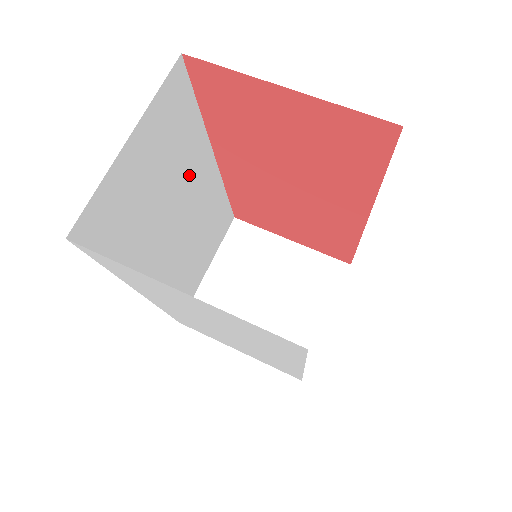
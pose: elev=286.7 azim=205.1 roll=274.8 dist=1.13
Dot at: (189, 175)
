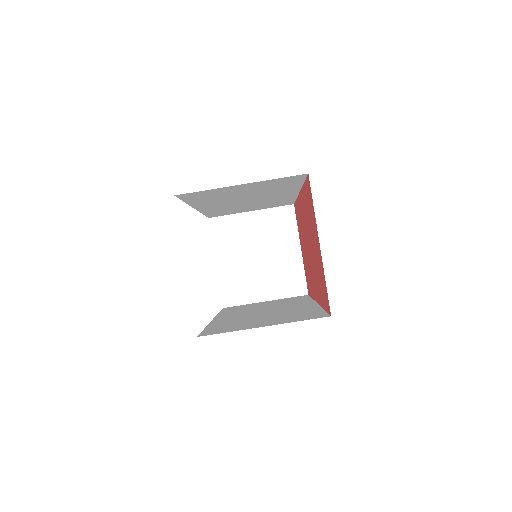
Dot at: (272, 193)
